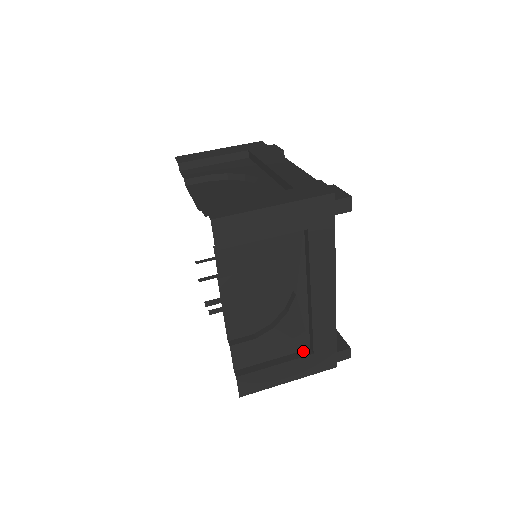
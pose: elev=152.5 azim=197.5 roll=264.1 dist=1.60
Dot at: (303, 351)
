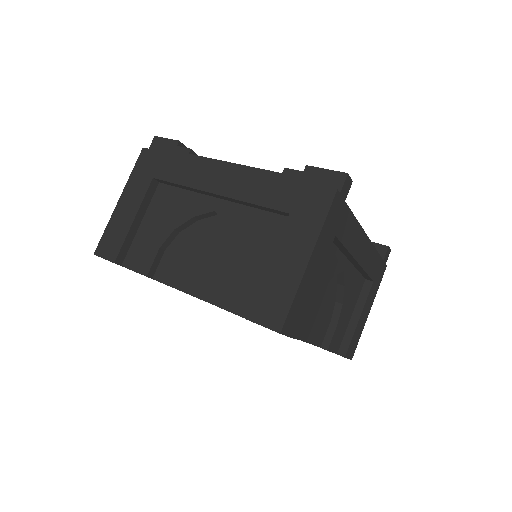
Dot at: (363, 287)
